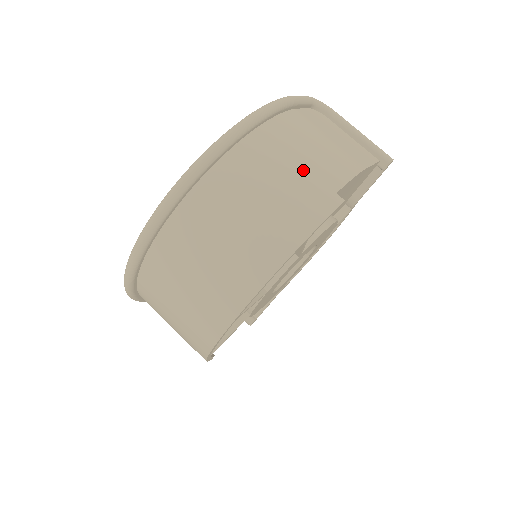
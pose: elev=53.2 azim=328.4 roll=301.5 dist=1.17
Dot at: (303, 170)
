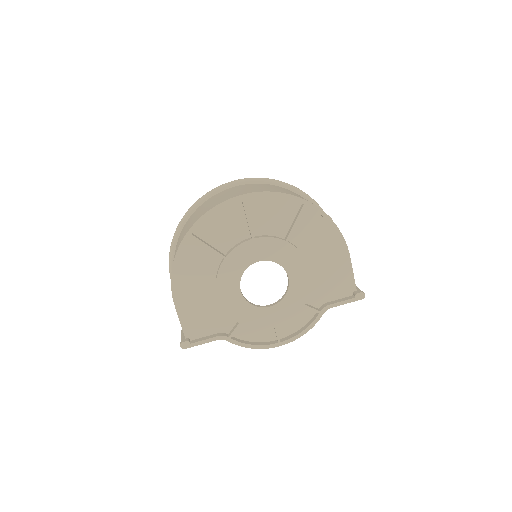
Dot at: occluded
